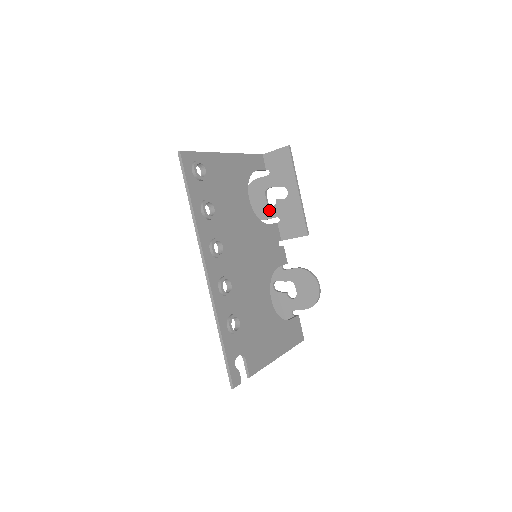
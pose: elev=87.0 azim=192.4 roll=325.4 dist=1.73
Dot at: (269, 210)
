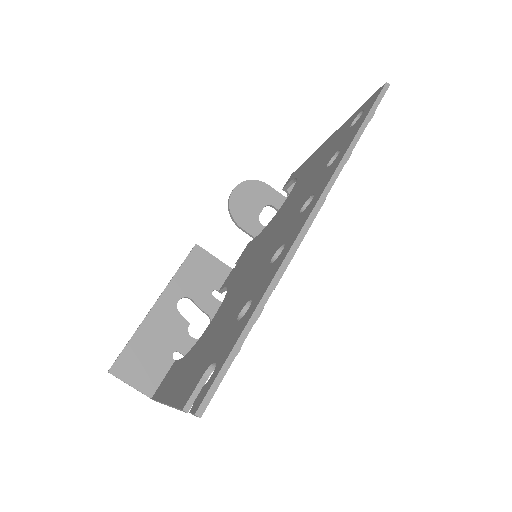
Dot at: (255, 224)
